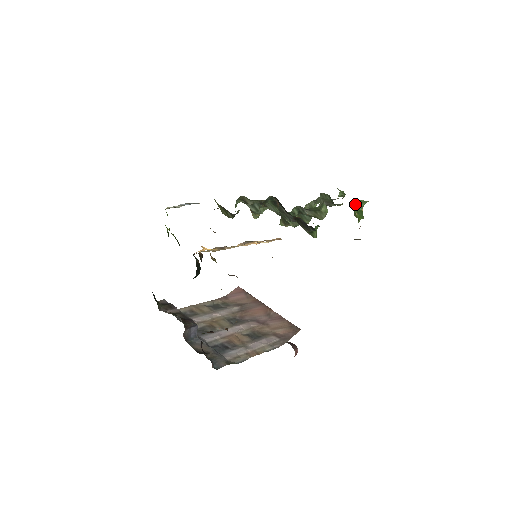
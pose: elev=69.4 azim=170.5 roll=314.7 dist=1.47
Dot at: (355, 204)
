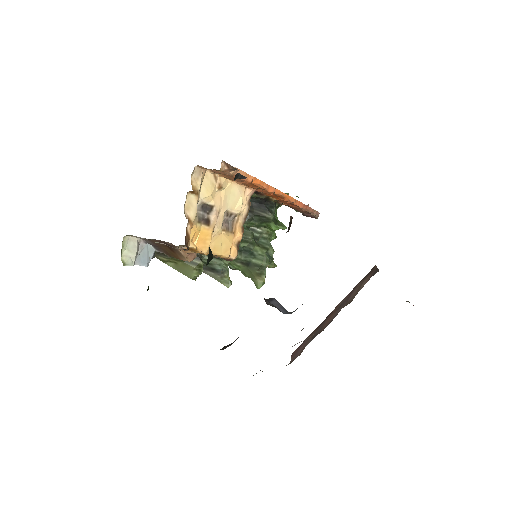
Dot at: occluded
